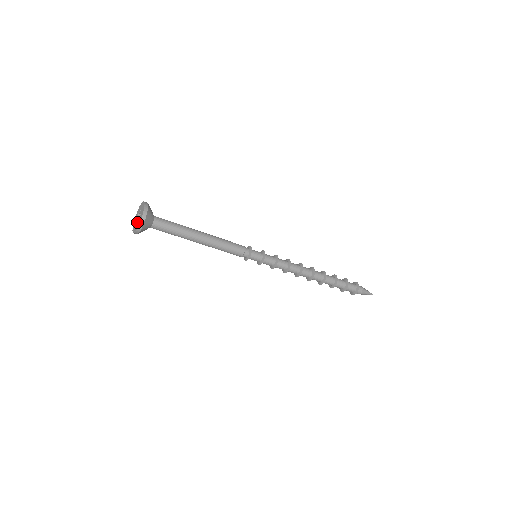
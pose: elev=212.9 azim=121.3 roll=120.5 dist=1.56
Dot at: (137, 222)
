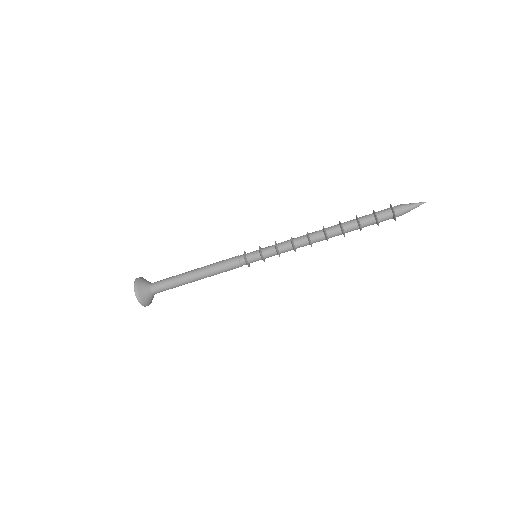
Dot at: occluded
